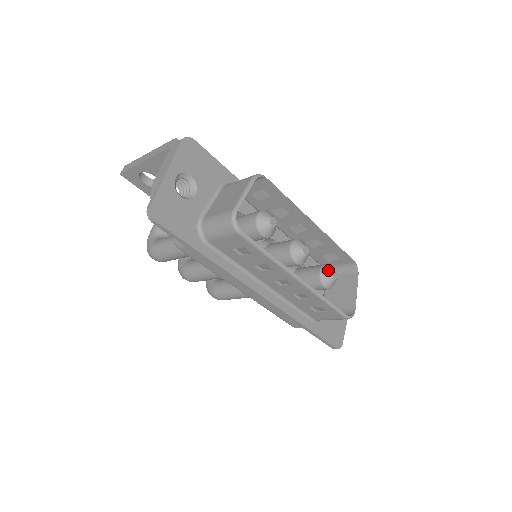
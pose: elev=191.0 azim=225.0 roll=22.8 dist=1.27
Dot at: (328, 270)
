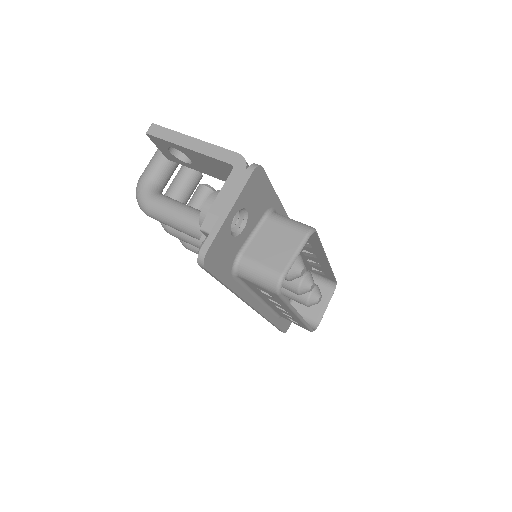
Dot at: (317, 294)
